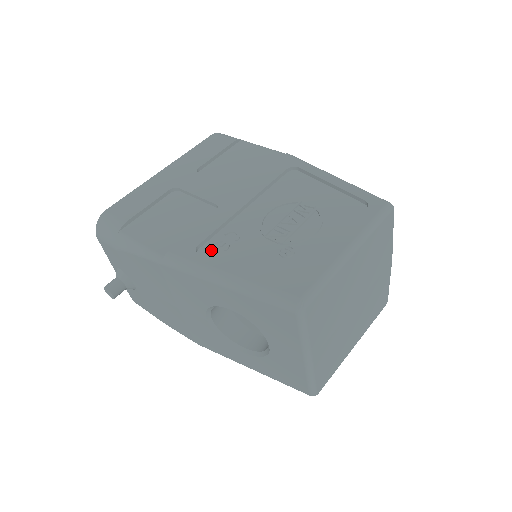
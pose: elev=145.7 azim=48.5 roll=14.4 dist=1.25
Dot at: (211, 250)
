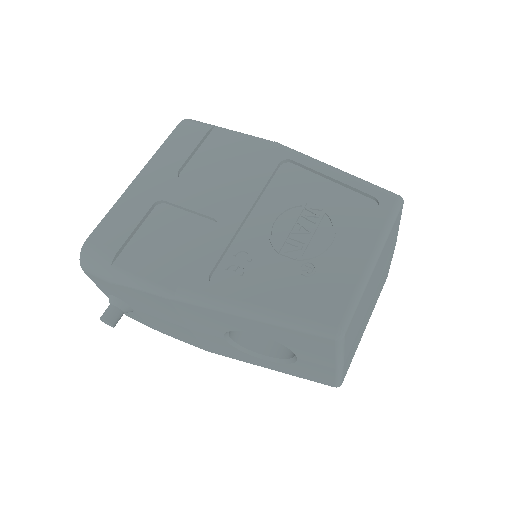
Dot at: (225, 277)
